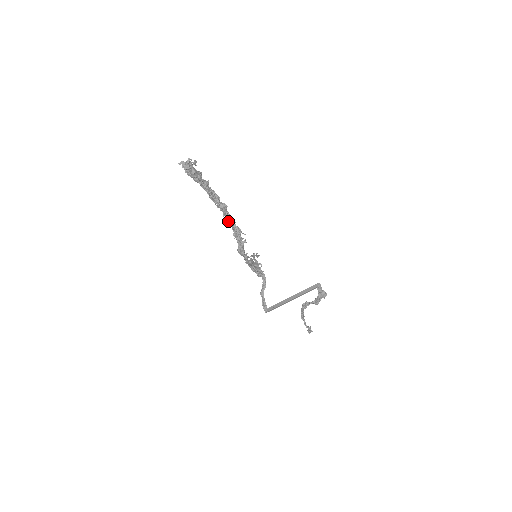
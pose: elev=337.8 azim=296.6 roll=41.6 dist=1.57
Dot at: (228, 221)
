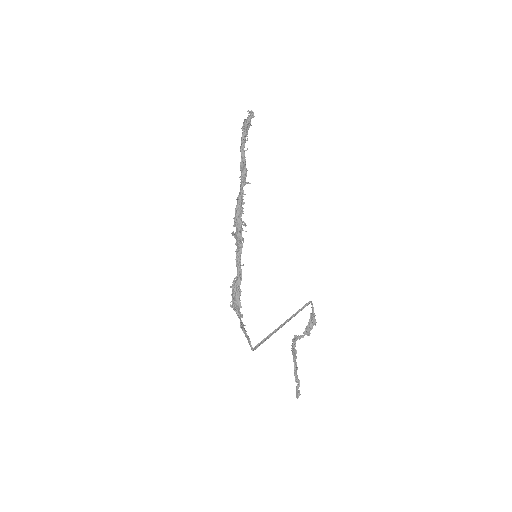
Dot at: (236, 211)
